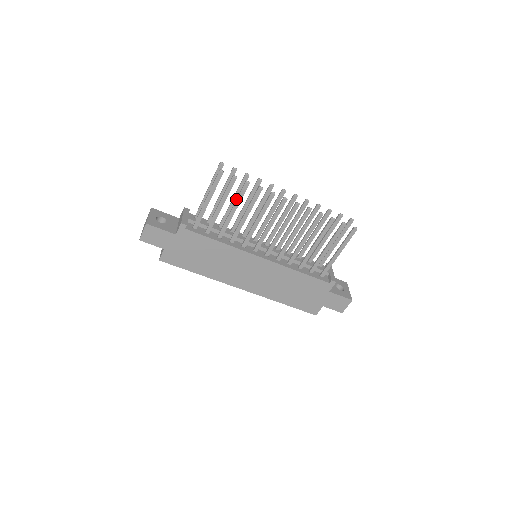
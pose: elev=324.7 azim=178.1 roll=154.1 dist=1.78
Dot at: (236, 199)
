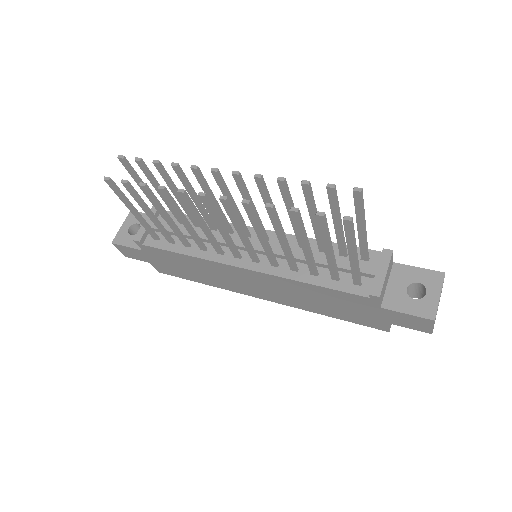
Dot at: (155, 205)
